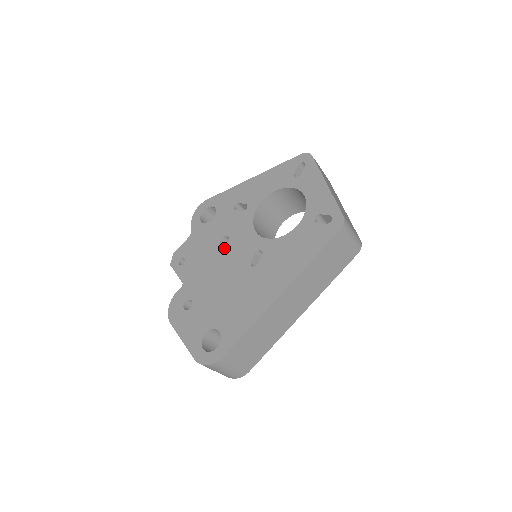
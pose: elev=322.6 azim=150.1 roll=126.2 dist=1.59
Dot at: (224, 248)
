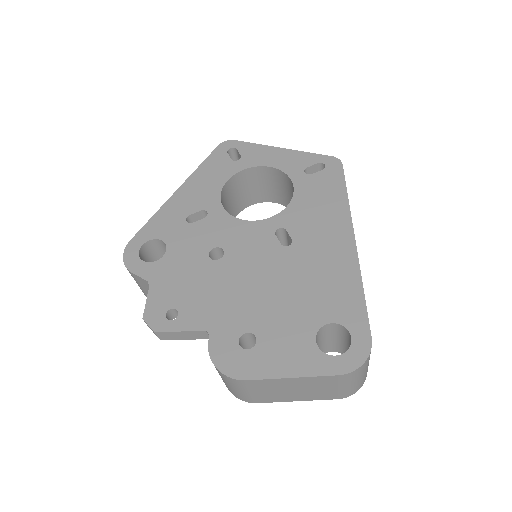
Dot at: (225, 258)
